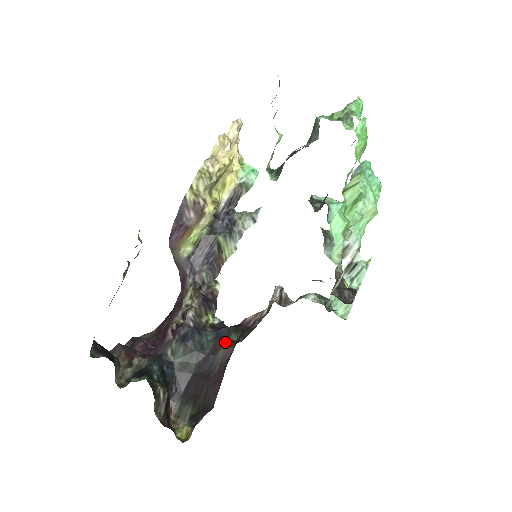
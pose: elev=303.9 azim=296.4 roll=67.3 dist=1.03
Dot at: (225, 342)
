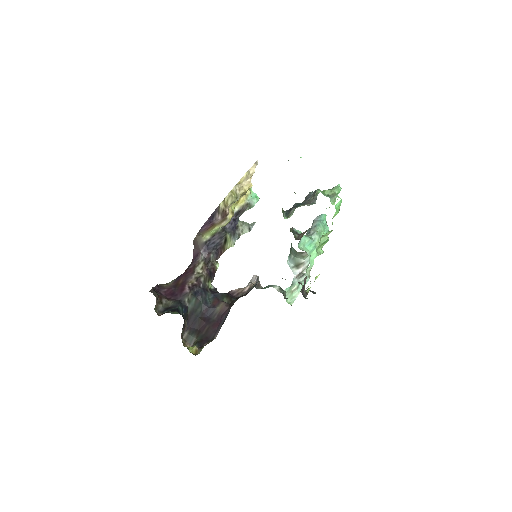
Dot at: (222, 302)
